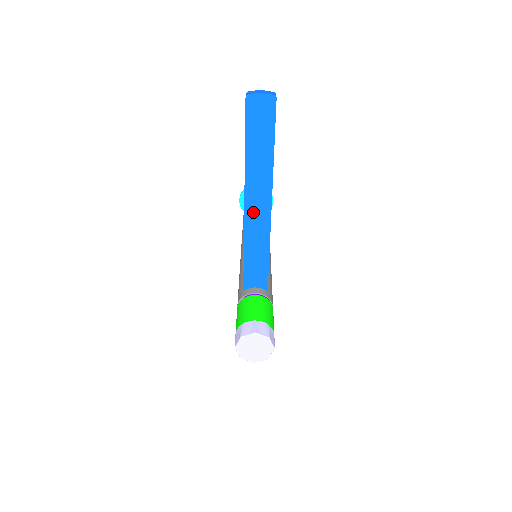
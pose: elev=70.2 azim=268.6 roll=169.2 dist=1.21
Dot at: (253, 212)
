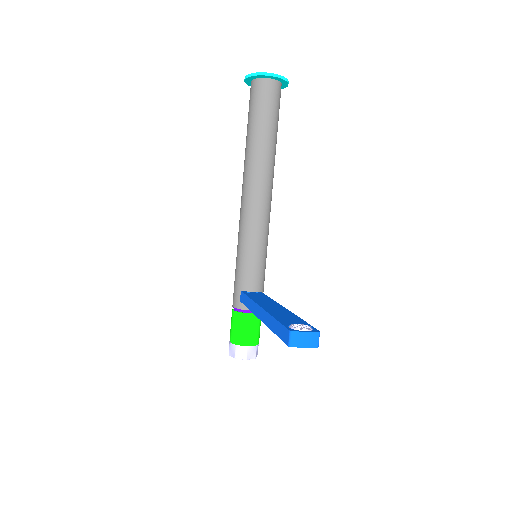
Dot at: occluded
